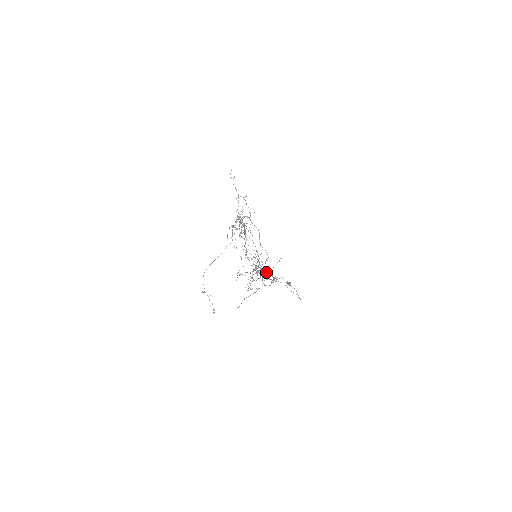
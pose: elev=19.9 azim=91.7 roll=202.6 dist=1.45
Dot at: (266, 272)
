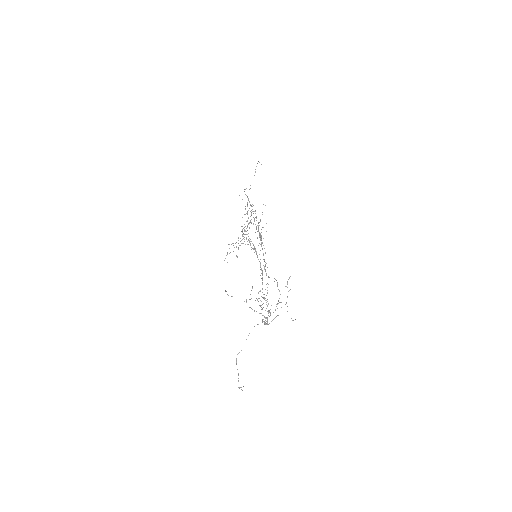
Dot at: occluded
